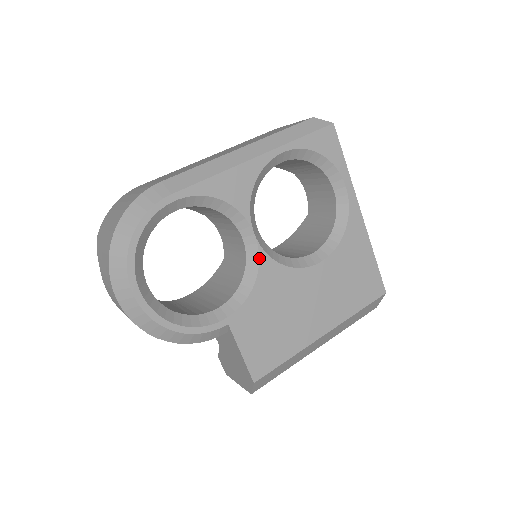
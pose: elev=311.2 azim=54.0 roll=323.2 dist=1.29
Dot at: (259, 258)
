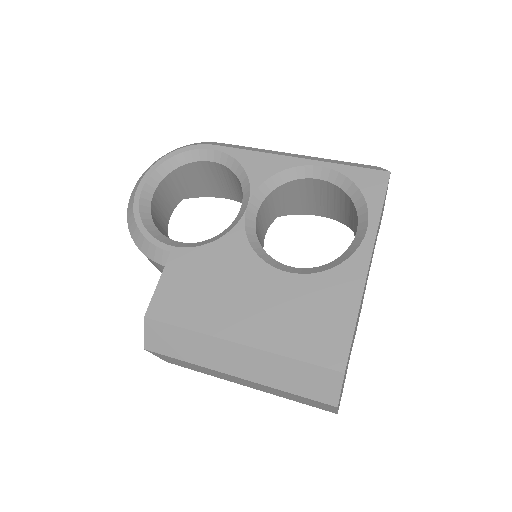
Dot at: (236, 225)
